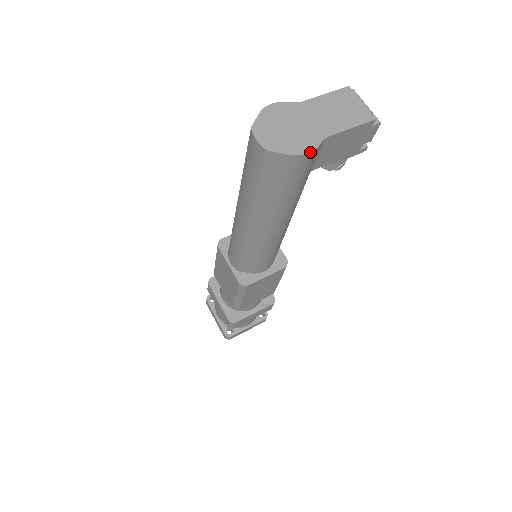
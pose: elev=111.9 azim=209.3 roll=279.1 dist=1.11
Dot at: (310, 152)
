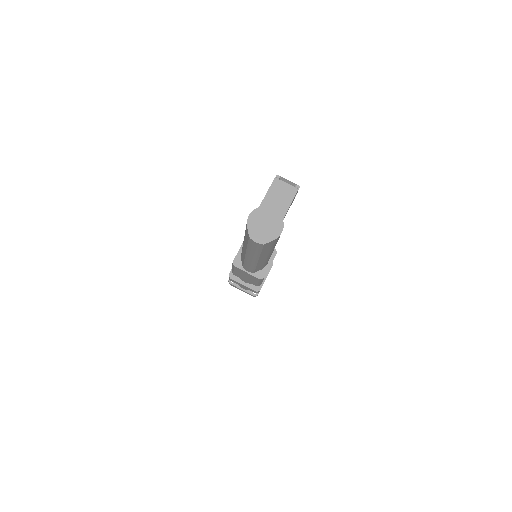
Dot at: occluded
